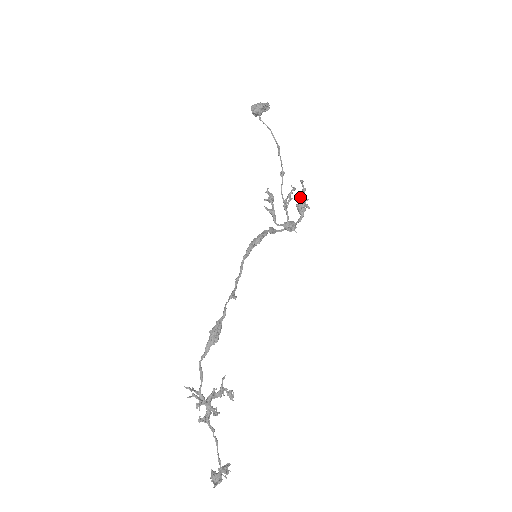
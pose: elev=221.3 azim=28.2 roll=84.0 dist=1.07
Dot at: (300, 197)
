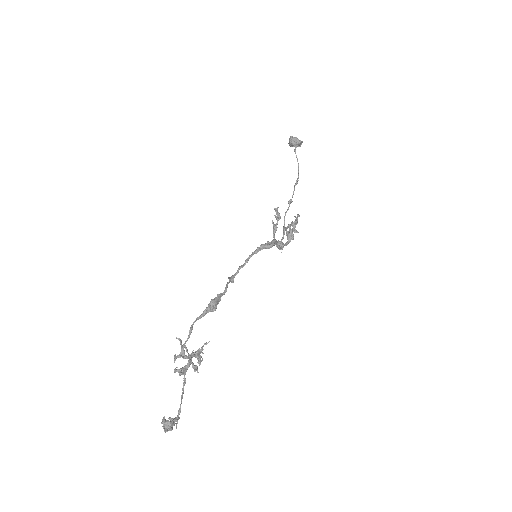
Dot at: (293, 227)
